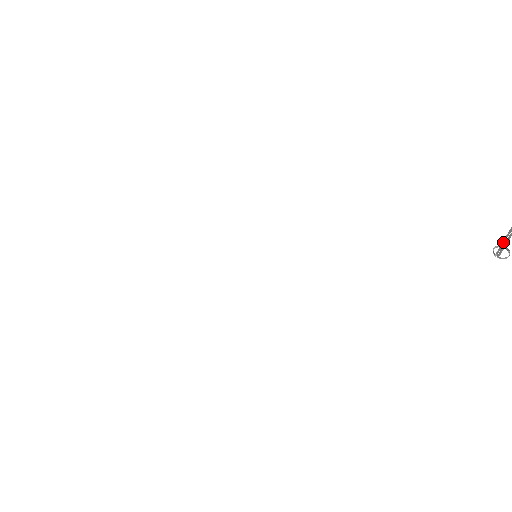
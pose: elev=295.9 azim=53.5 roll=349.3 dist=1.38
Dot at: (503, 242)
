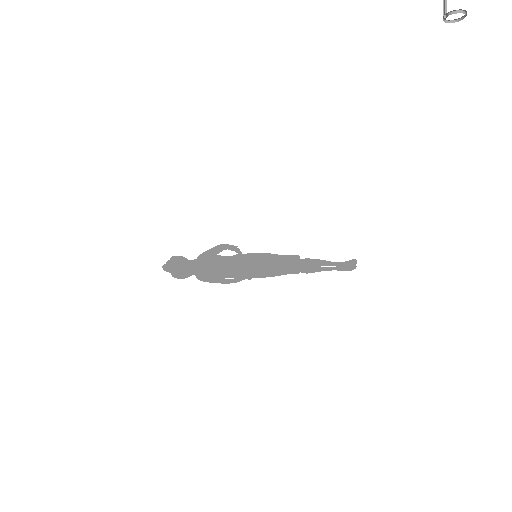
Dot at: out of frame
